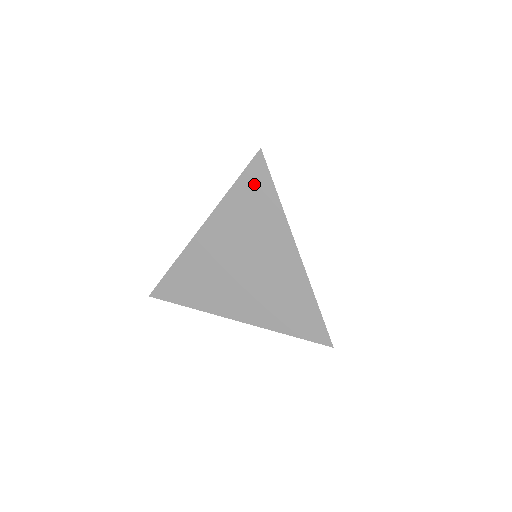
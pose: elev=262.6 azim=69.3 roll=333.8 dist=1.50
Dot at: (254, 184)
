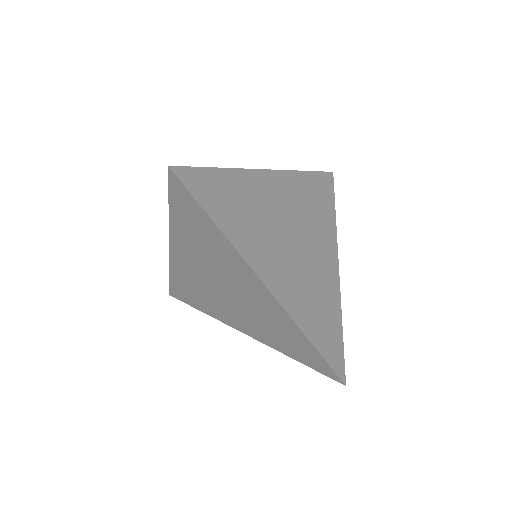
Dot at: (186, 207)
